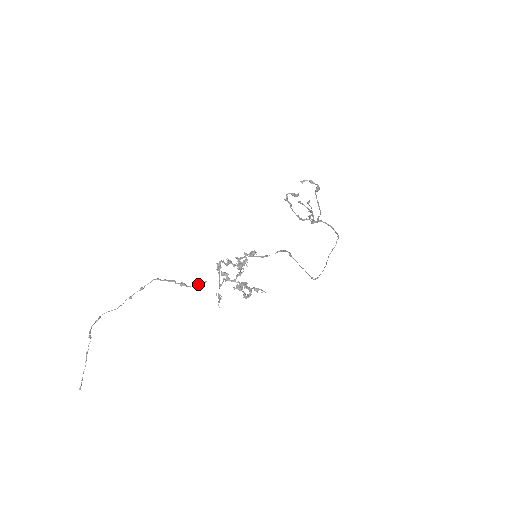
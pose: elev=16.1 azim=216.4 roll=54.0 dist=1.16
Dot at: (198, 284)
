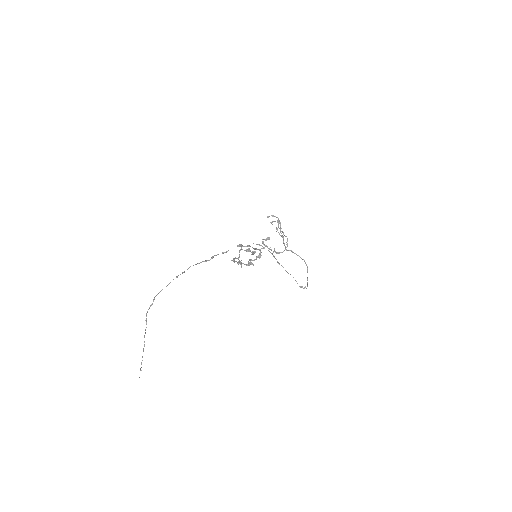
Dot at: (224, 252)
